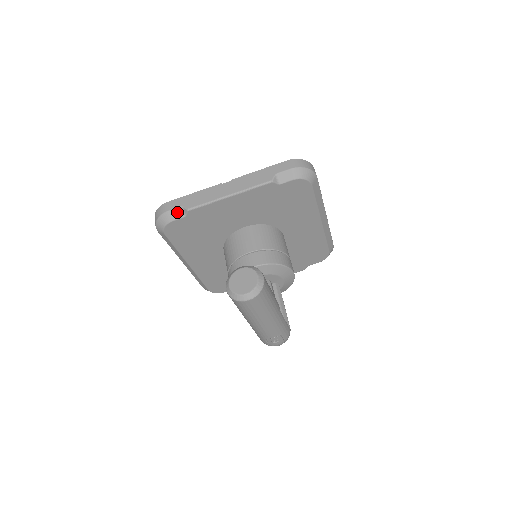
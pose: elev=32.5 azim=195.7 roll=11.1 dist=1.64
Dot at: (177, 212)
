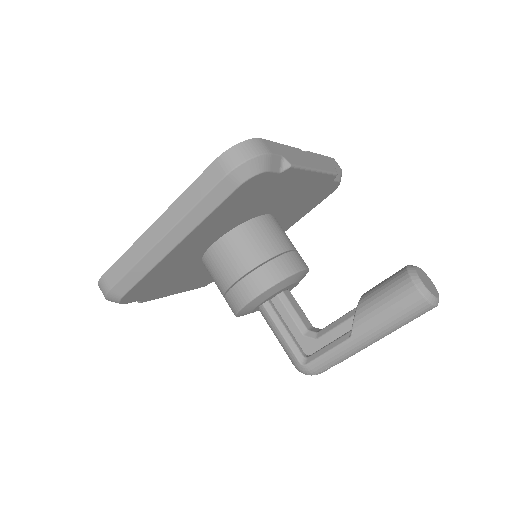
Dot at: (277, 161)
